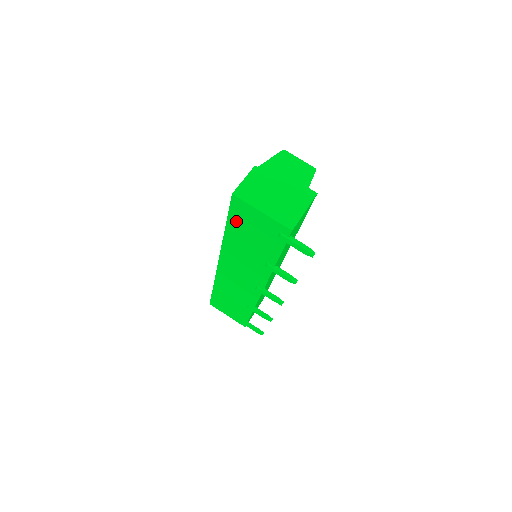
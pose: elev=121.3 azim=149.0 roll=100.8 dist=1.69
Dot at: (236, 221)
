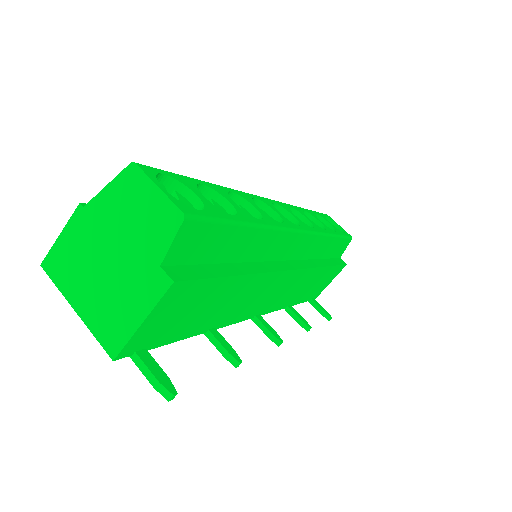
Dot at: occluded
